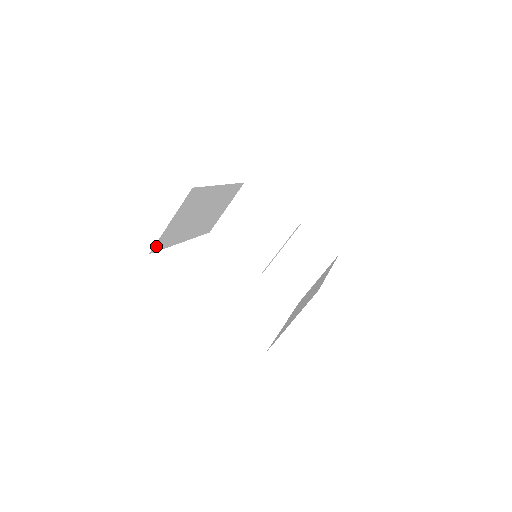
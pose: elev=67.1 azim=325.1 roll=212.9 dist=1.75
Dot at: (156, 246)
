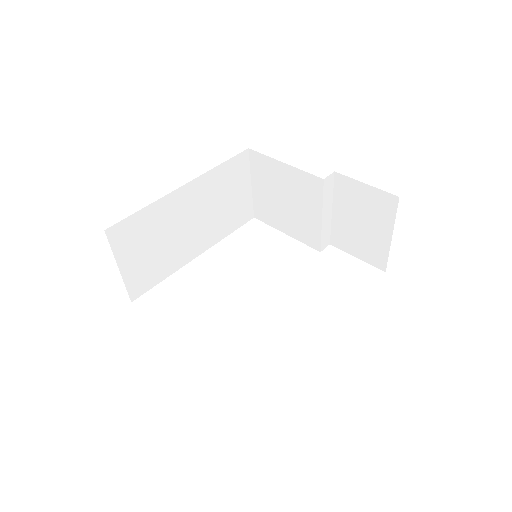
Dot at: (134, 291)
